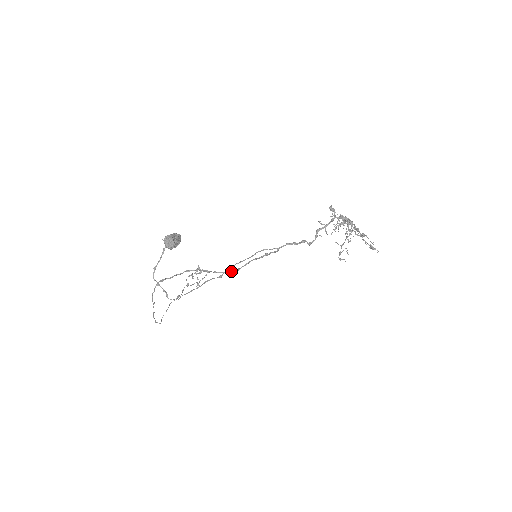
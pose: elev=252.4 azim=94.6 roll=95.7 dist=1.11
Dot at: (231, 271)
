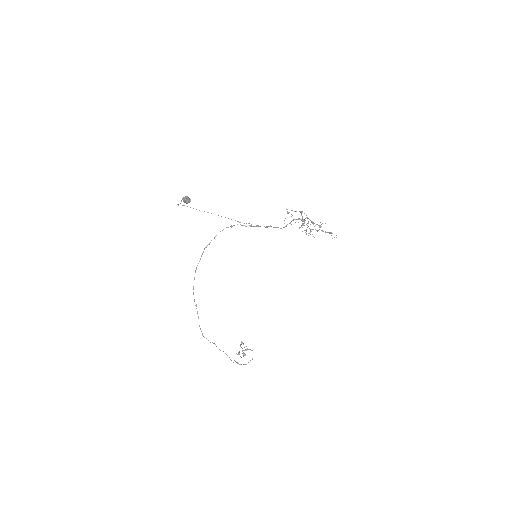
Dot at: (228, 227)
